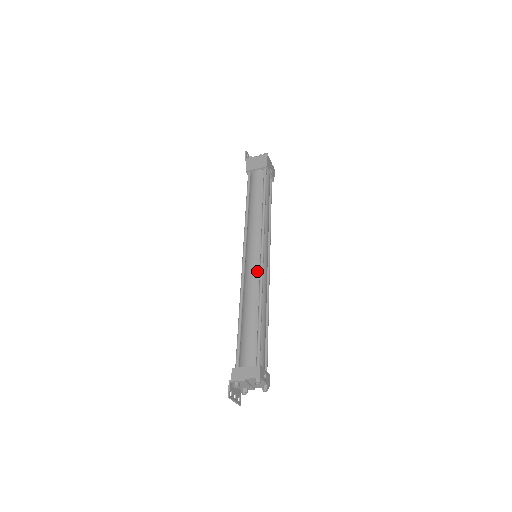
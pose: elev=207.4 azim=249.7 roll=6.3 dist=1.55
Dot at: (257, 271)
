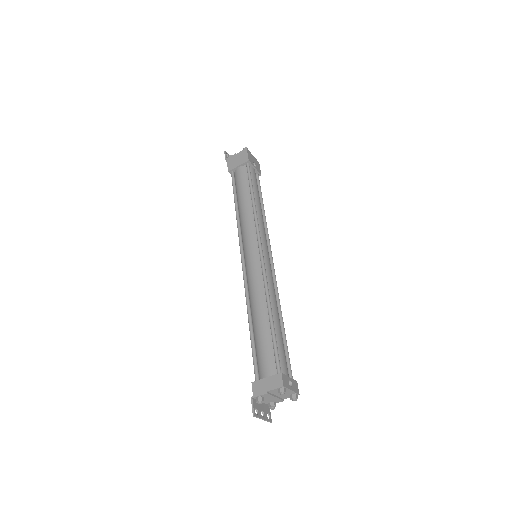
Dot at: (259, 271)
